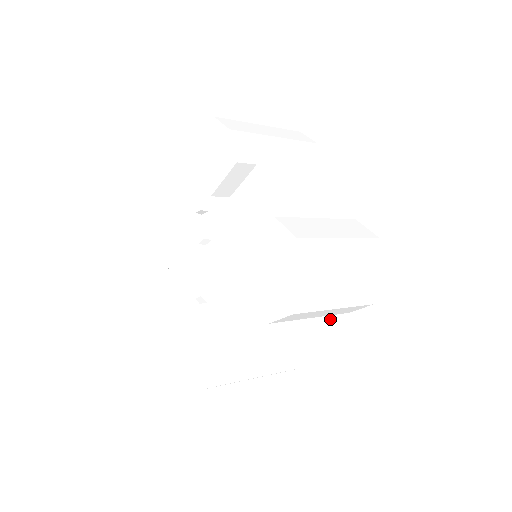
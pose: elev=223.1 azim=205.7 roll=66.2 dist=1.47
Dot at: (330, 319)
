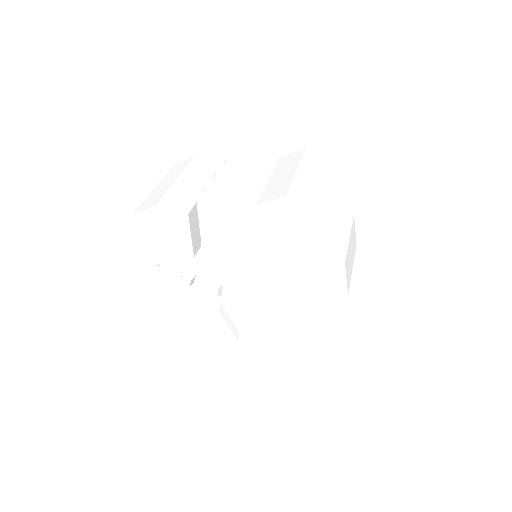
Dot at: (343, 221)
